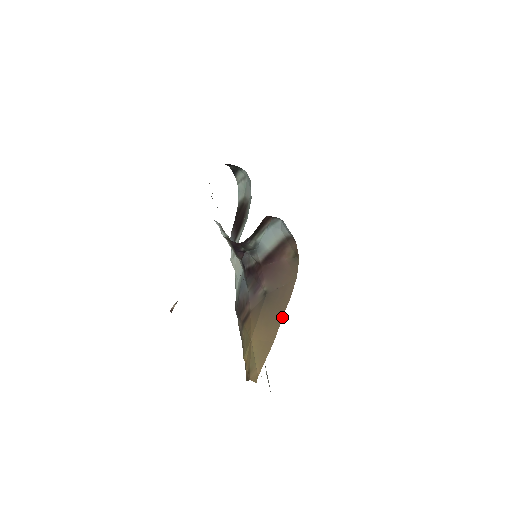
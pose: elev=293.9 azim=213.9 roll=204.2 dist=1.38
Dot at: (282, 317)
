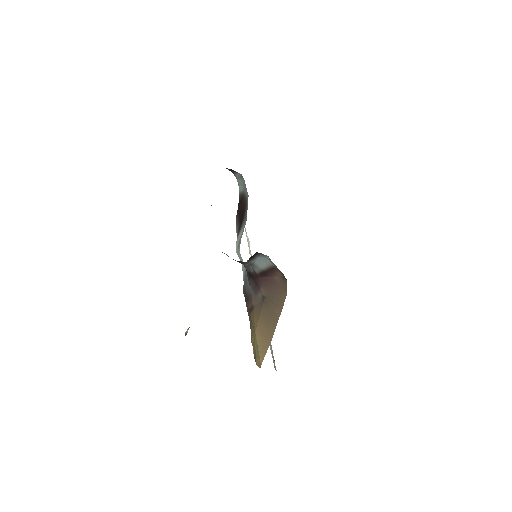
Dot at: (277, 322)
